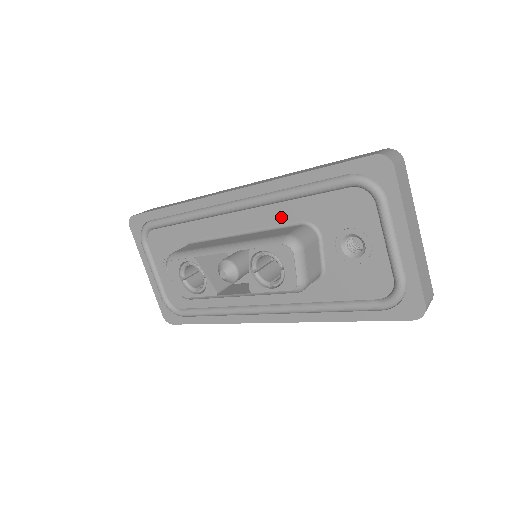
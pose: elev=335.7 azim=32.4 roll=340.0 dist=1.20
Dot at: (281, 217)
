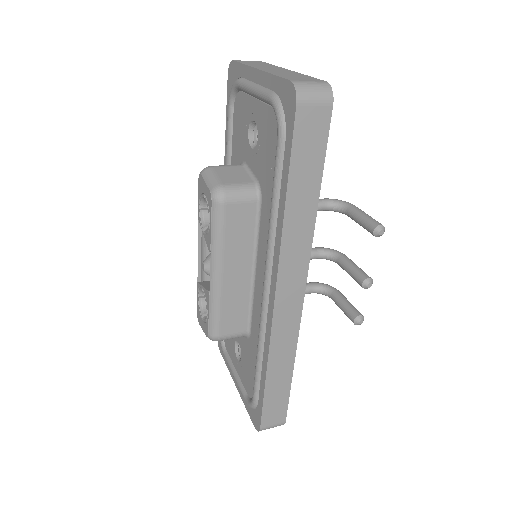
Dot at: occluded
